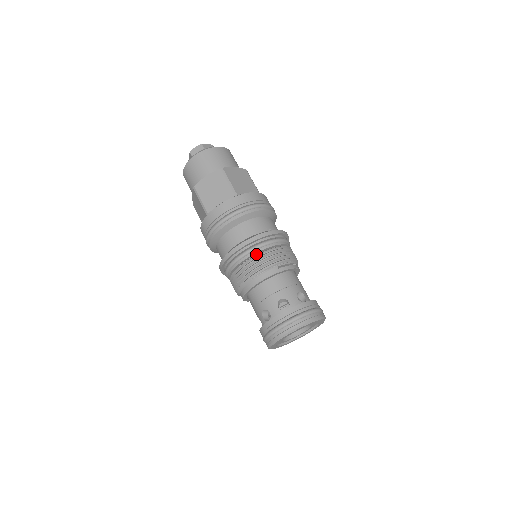
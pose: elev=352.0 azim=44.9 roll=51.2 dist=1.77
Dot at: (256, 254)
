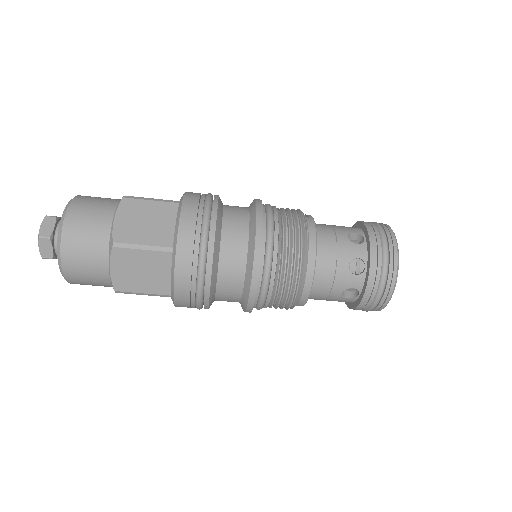
Dot at: occluded
